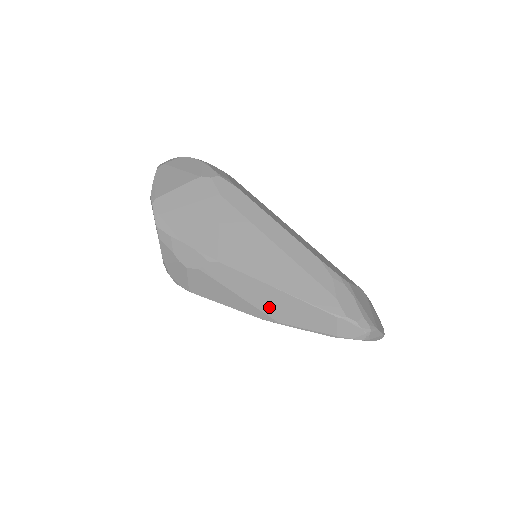
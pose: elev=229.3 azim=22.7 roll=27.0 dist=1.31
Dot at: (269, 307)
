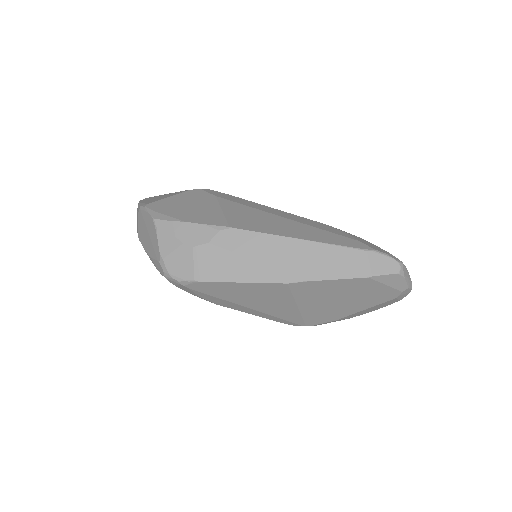
Dot at: (293, 263)
